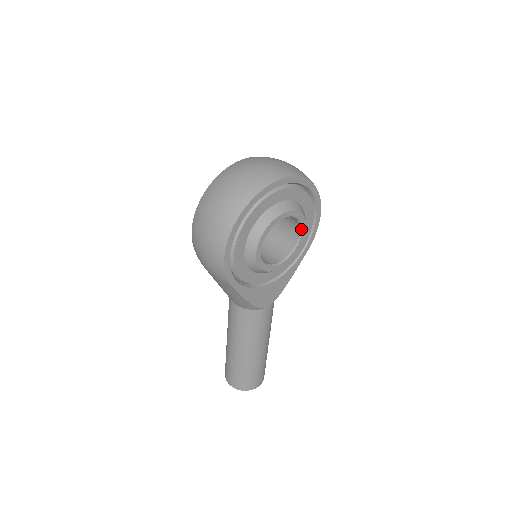
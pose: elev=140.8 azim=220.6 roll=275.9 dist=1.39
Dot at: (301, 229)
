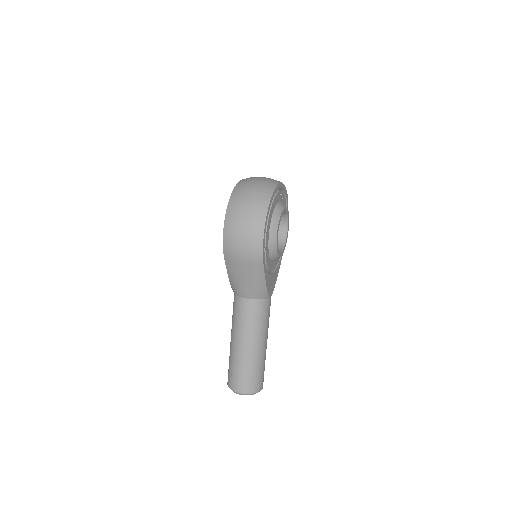
Dot at: (287, 226)
